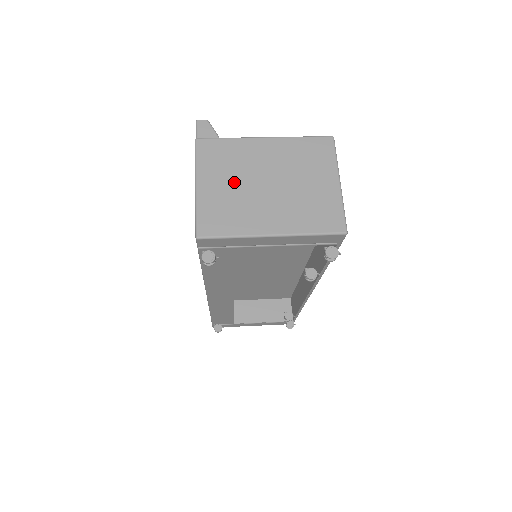
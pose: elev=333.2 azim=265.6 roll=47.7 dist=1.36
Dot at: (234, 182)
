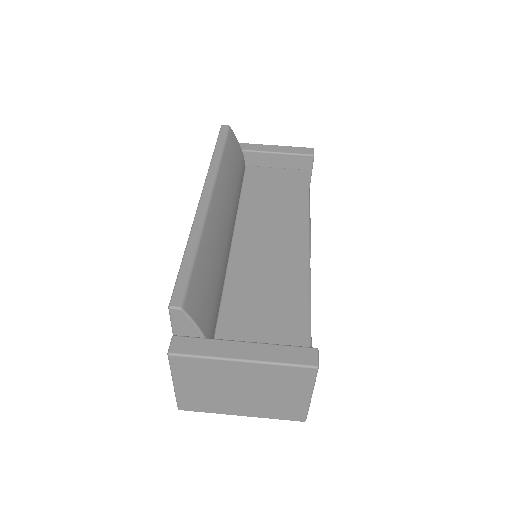
Dot at: (209, 387)
